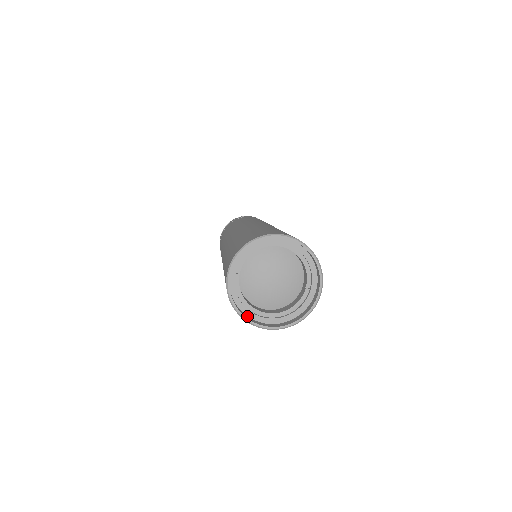
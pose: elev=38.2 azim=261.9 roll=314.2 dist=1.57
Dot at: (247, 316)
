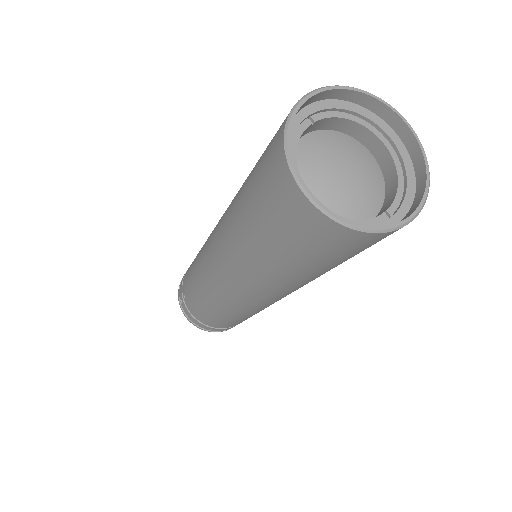
Dot at: (288, 169)
